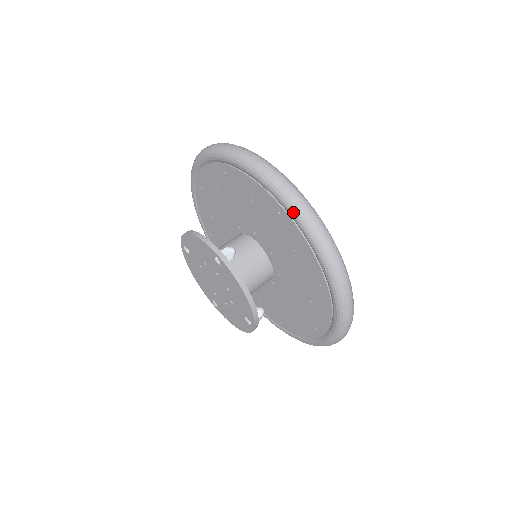
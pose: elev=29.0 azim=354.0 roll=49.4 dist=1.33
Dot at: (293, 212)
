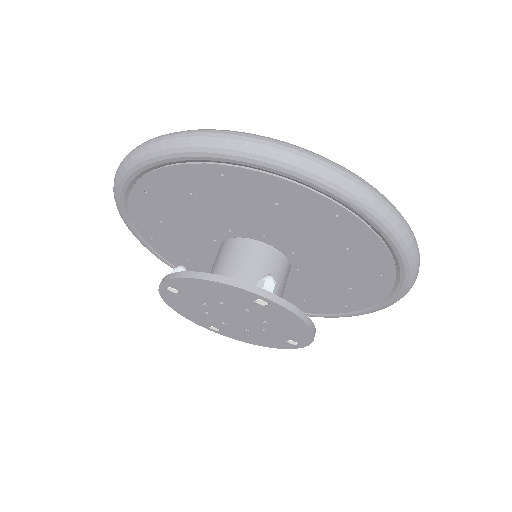
Dot at: (371, 214)
